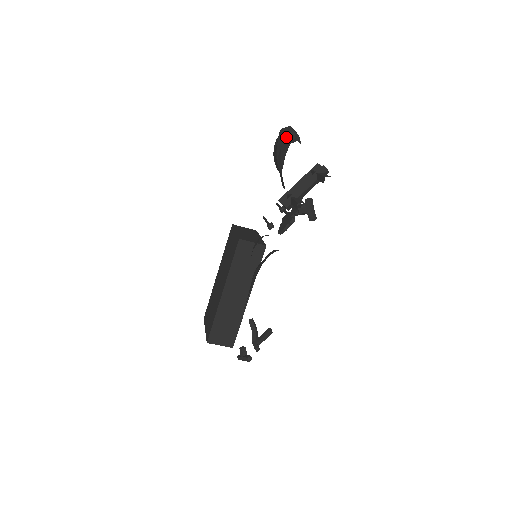
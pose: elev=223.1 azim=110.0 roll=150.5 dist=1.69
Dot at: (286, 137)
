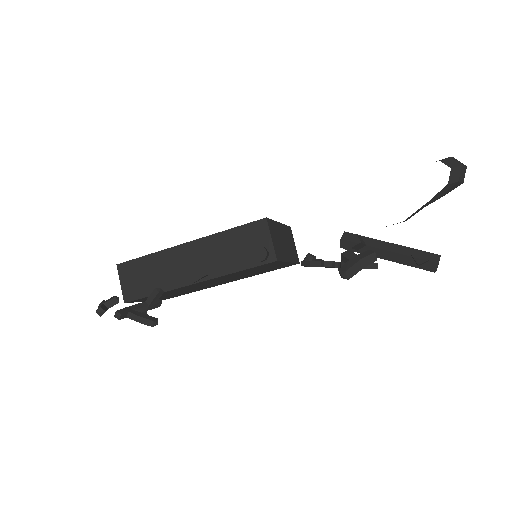
Dot at: (445, 158)
